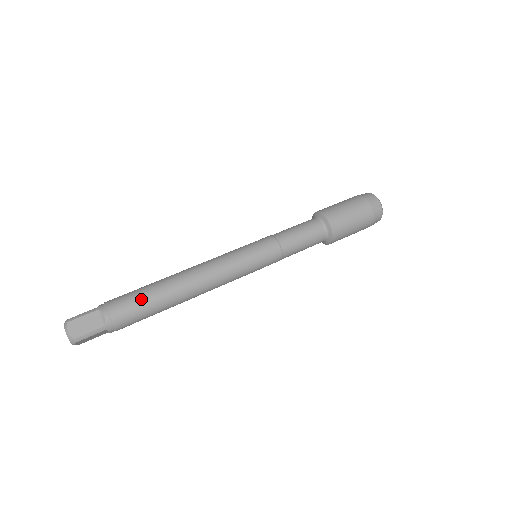
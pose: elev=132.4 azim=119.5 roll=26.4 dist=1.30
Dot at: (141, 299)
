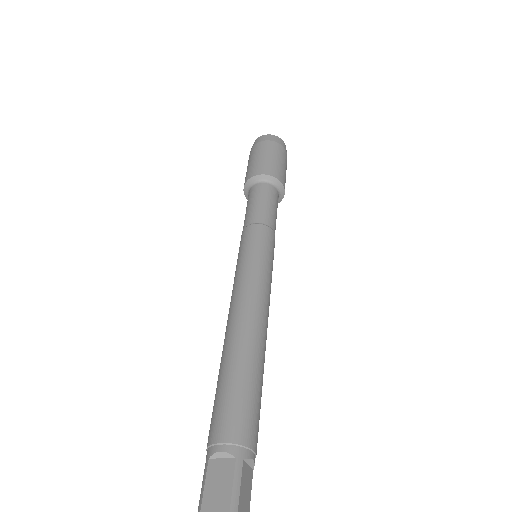
Dot at: (227, 391)
